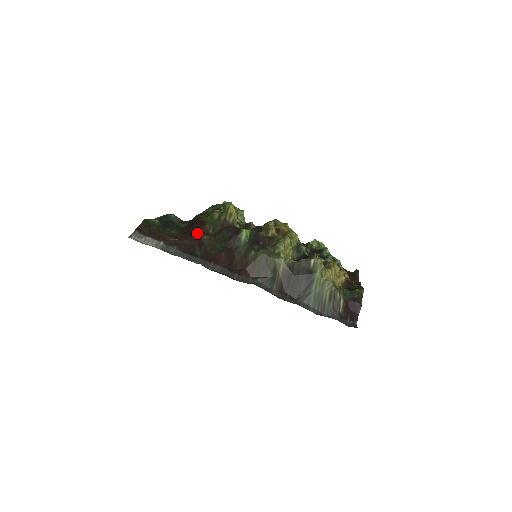
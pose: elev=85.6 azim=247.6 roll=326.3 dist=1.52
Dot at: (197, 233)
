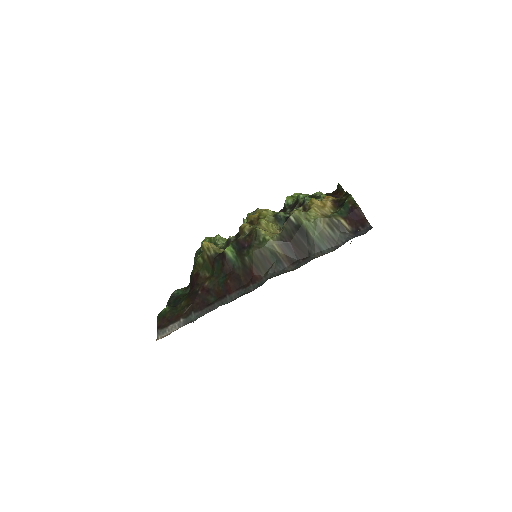
Dot at: (199, 287)
